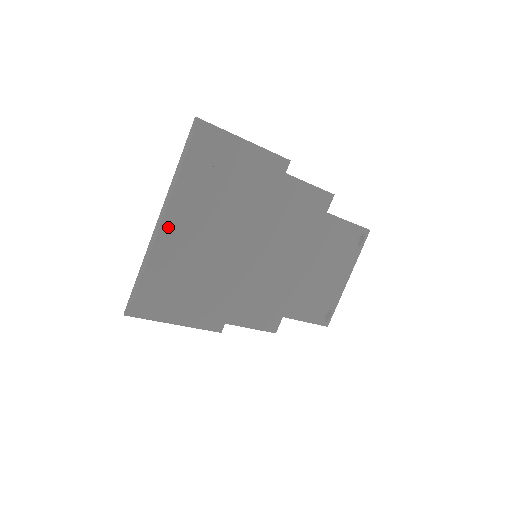
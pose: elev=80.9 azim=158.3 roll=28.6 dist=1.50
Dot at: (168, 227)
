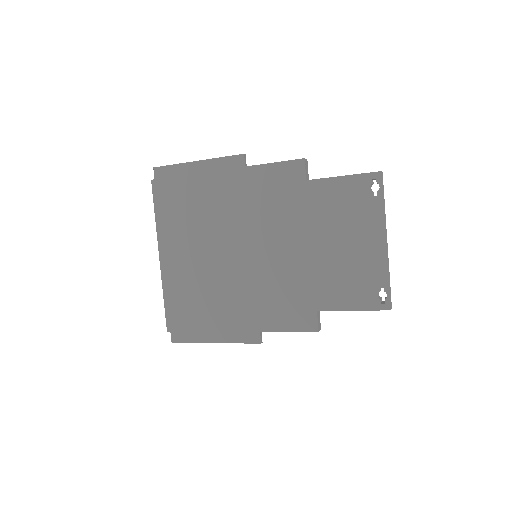
Dot at: (166, 259)
